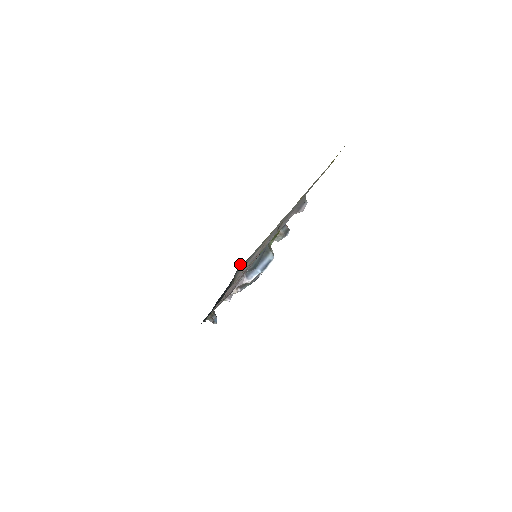
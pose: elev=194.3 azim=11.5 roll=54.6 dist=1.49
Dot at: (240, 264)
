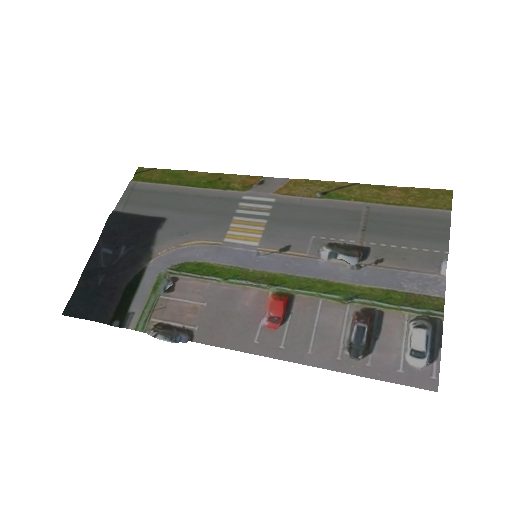
Dot at: (157, 230)
